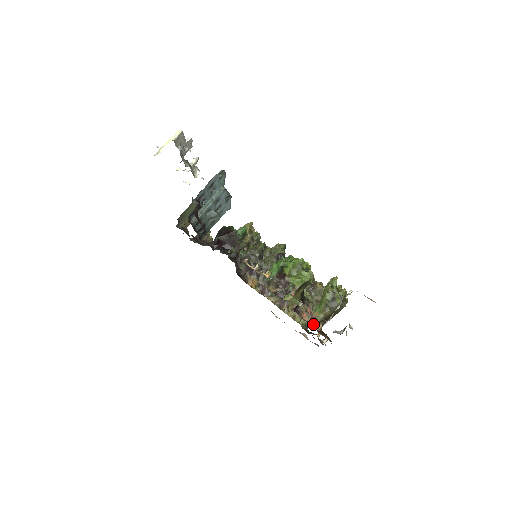
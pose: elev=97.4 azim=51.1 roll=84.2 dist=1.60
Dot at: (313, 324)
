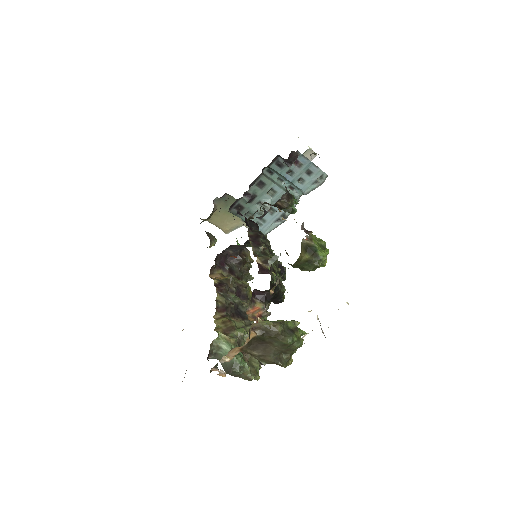
Dot at: (258, 314)
